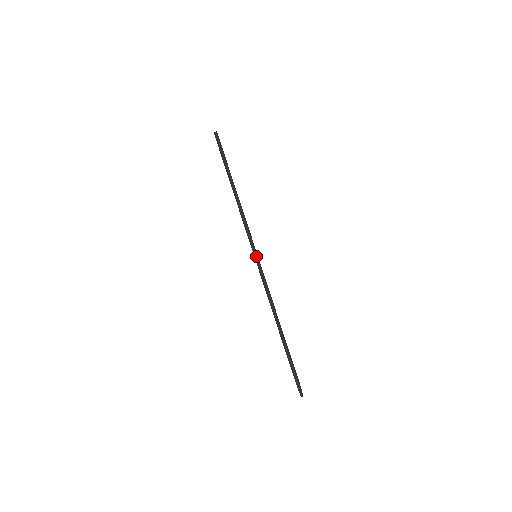
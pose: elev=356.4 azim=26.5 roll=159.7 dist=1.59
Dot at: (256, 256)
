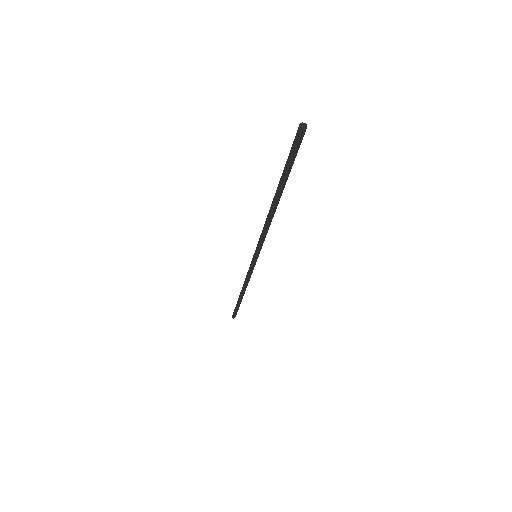
Dot at: (254, 257)
